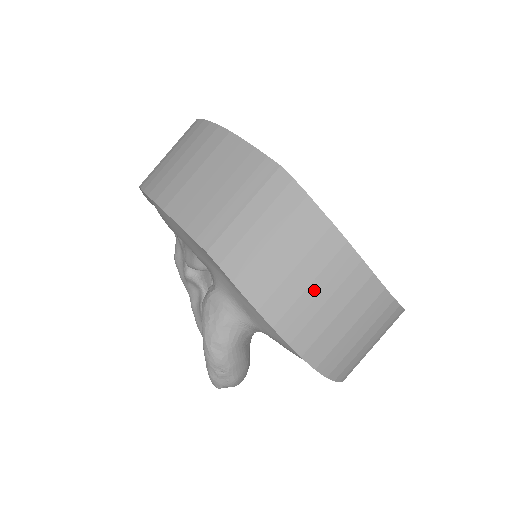
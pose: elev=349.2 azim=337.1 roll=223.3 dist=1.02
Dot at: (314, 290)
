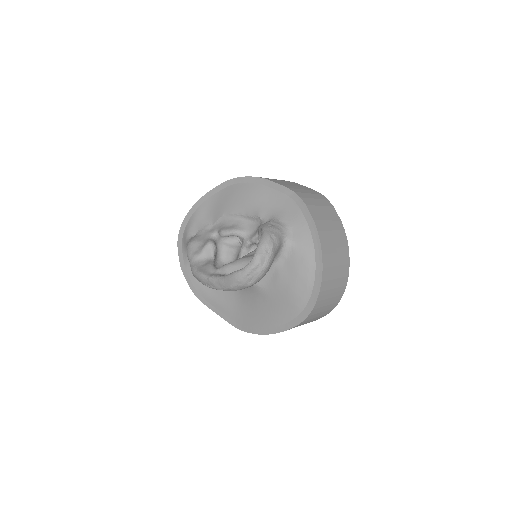
Dot at: (333, 234)
